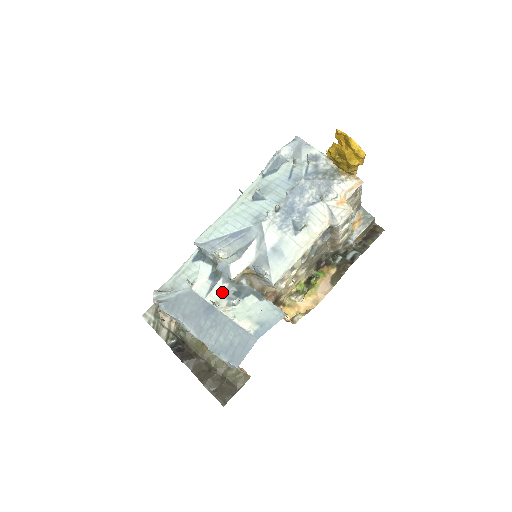
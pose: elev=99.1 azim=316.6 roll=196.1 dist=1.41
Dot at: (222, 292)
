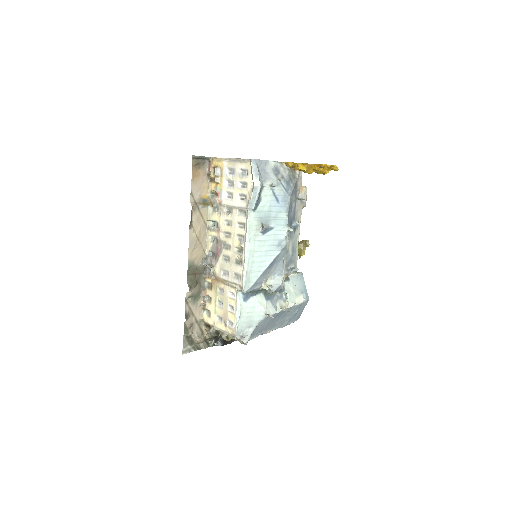
Dot at: occluded
